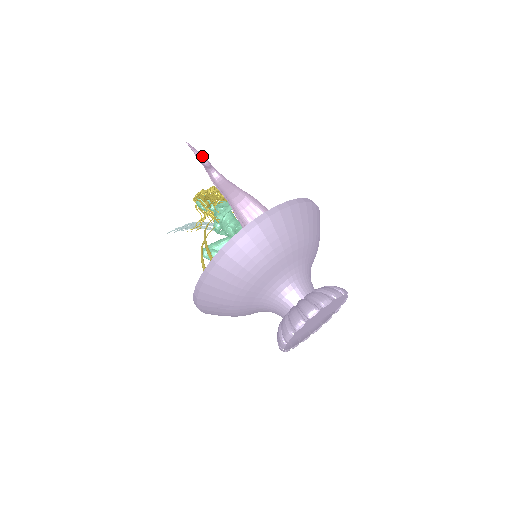
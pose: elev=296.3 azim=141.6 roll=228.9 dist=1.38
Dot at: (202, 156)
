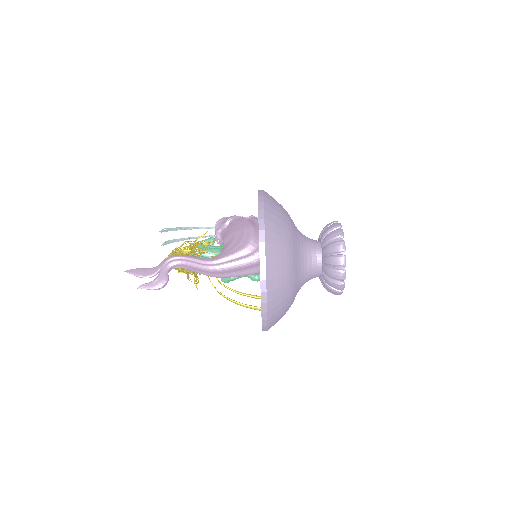
Dot at: (161, 287)
